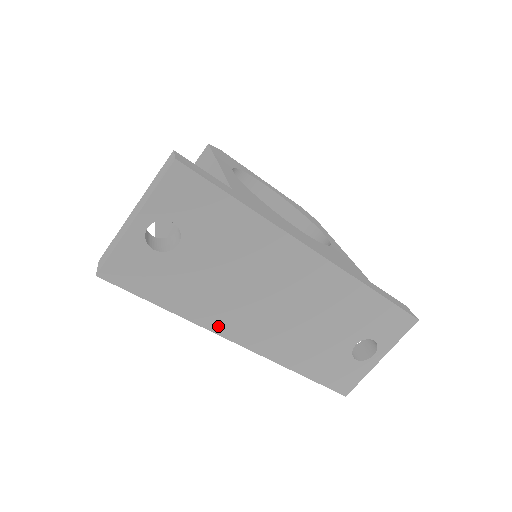
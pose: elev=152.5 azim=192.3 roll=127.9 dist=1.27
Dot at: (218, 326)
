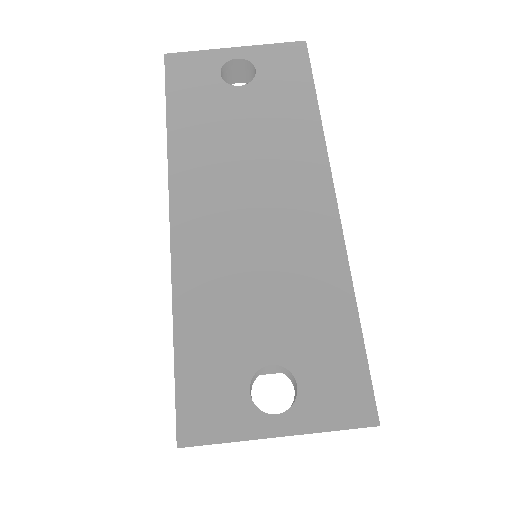
Dot at: (179, 176)
